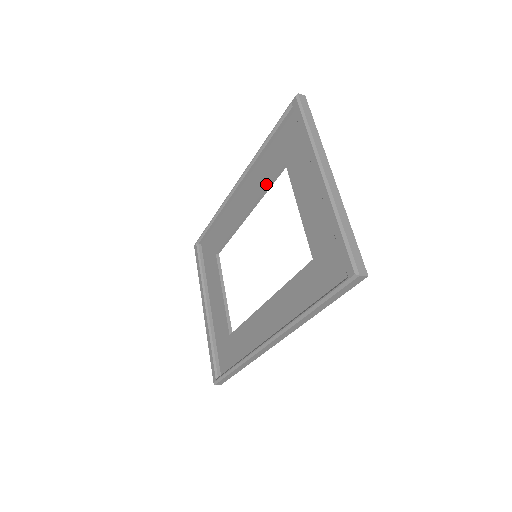
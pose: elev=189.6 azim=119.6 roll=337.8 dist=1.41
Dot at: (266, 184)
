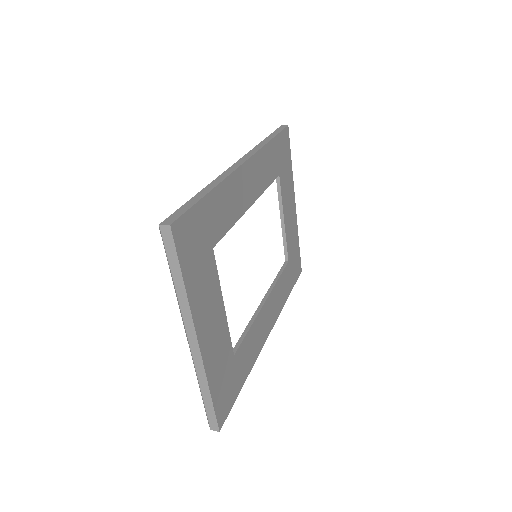
Dot at: occluded
